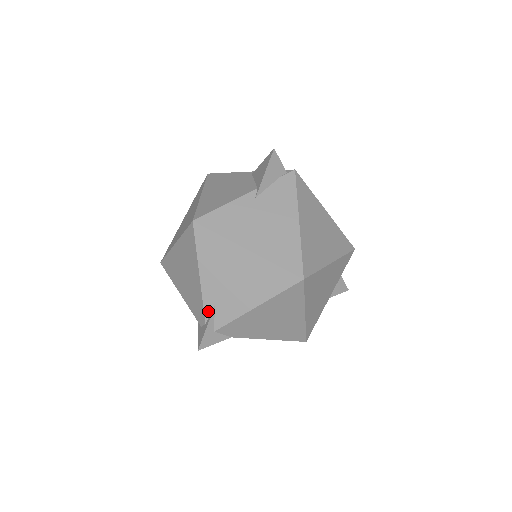
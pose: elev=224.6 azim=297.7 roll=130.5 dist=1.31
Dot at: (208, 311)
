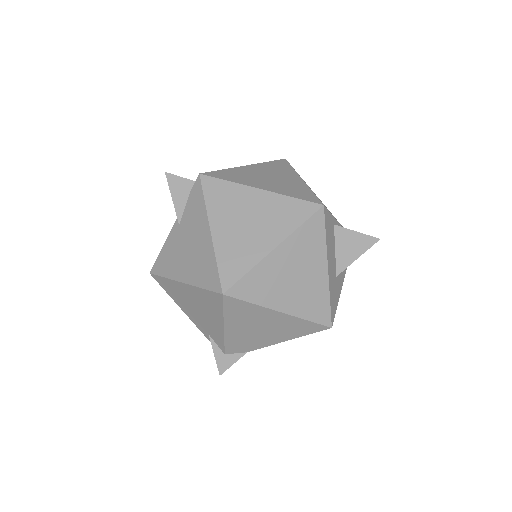
Dot at: (209, 339)
